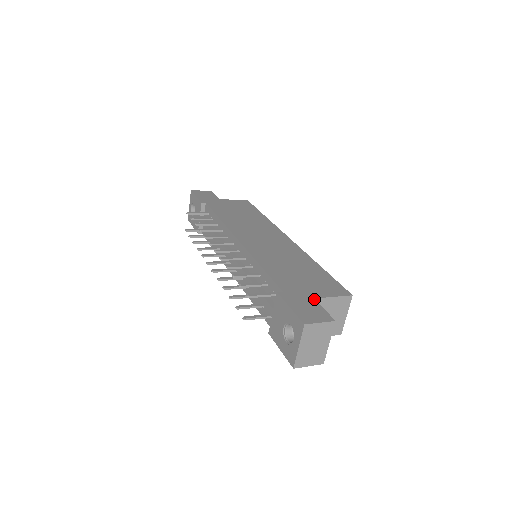
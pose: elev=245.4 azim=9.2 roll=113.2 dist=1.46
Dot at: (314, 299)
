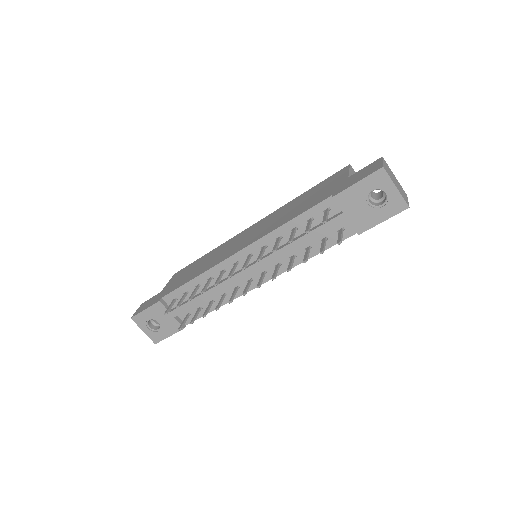
Dot at: (349, 177)
